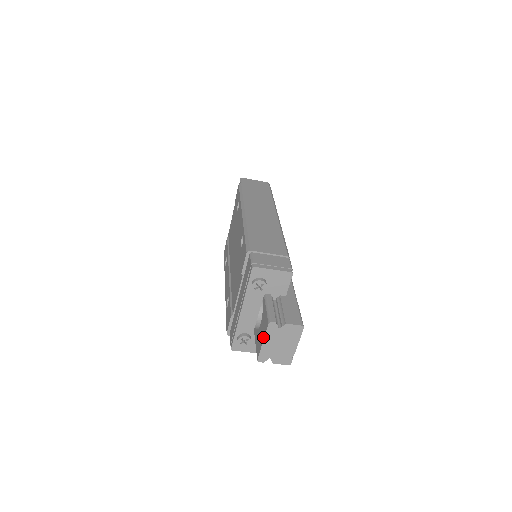
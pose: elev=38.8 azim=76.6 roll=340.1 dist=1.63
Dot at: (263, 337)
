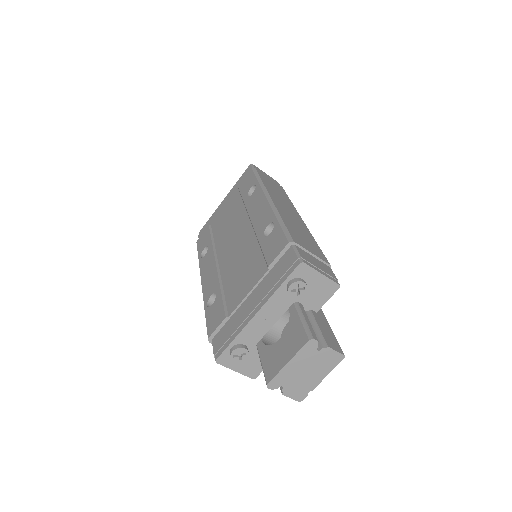
Dot at: (290, 356)
